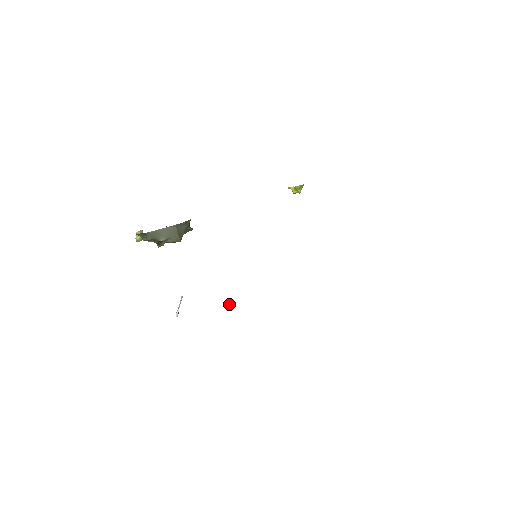
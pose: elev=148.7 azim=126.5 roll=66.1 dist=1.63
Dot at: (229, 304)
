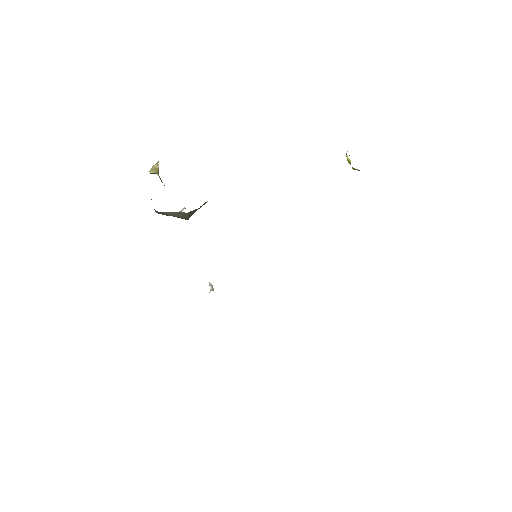
Dot at: (210, 289)
